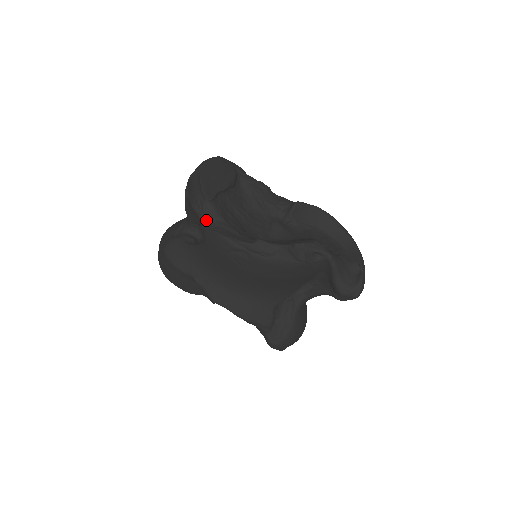
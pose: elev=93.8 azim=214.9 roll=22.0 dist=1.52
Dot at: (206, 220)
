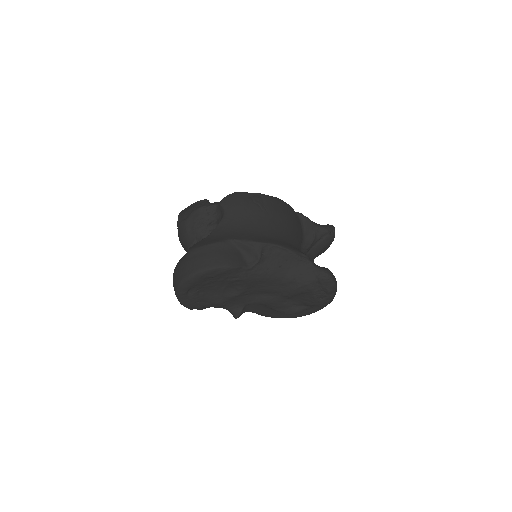
Dot at: (215, 203)
